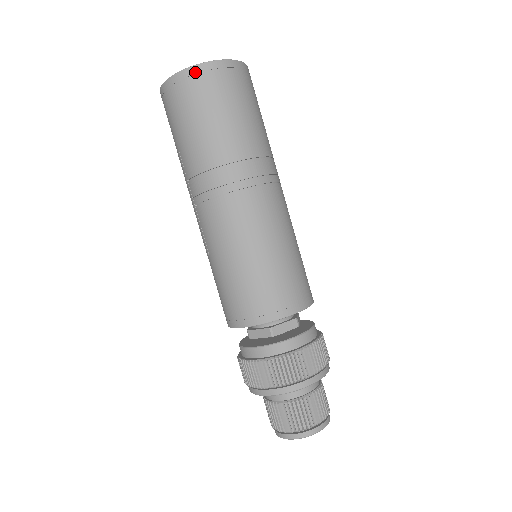
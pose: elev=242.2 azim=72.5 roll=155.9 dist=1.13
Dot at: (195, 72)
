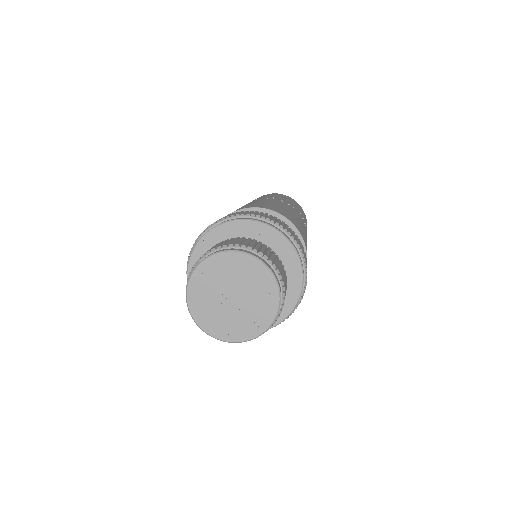
Dot at: (294, 200)
